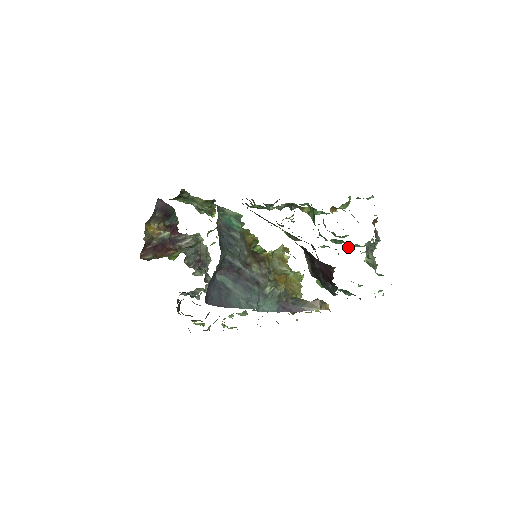
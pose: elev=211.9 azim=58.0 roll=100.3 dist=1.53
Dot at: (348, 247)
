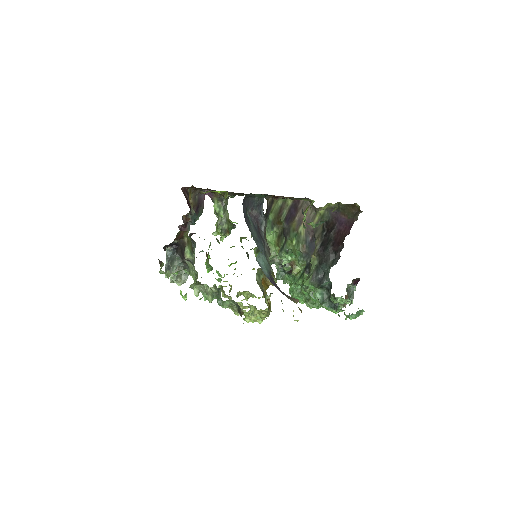
Dot at: occluded
